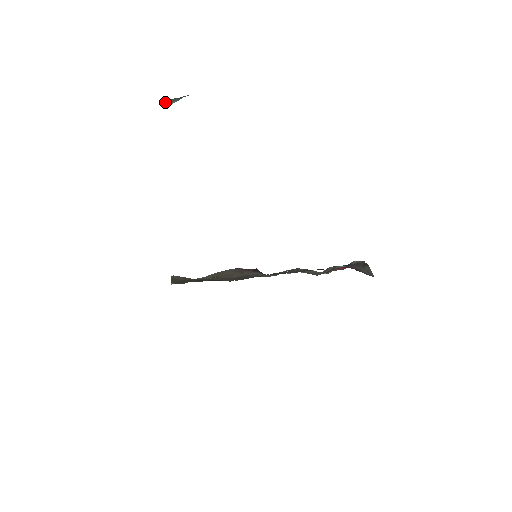
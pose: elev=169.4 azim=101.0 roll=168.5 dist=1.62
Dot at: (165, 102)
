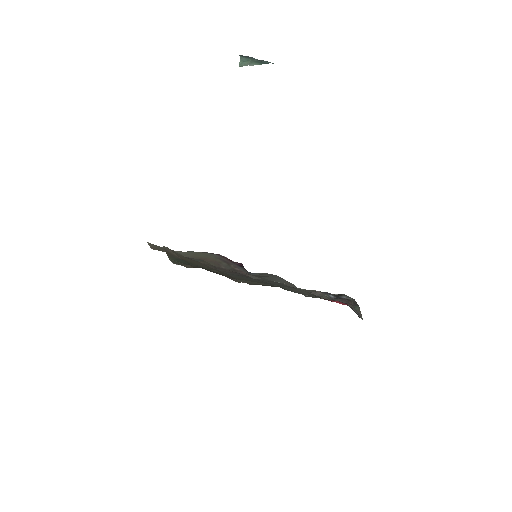
Dot at: (241, 56)
